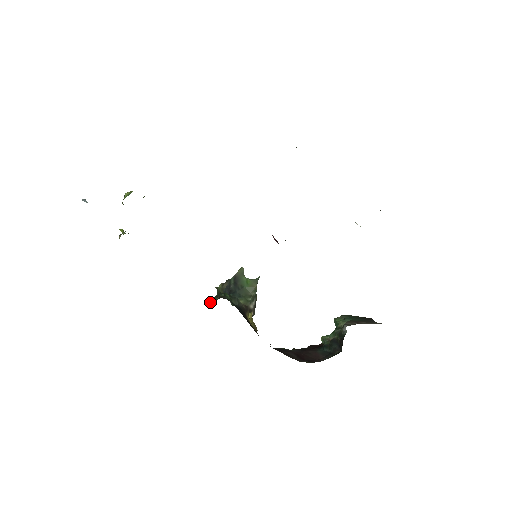
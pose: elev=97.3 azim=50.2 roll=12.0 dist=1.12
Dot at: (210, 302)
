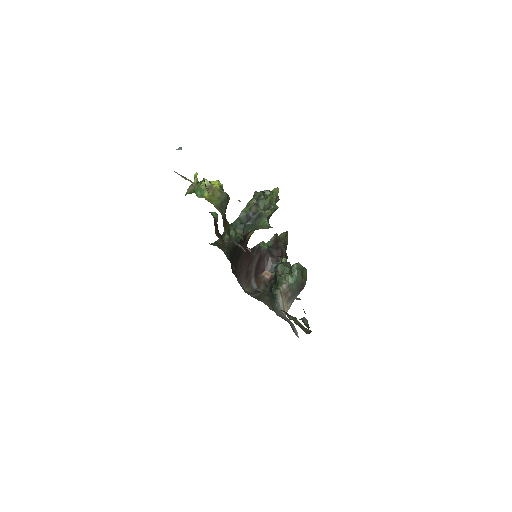
Dot at: (224, 233)
